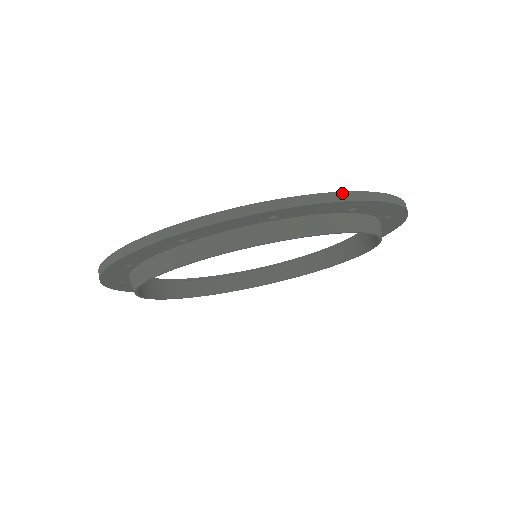
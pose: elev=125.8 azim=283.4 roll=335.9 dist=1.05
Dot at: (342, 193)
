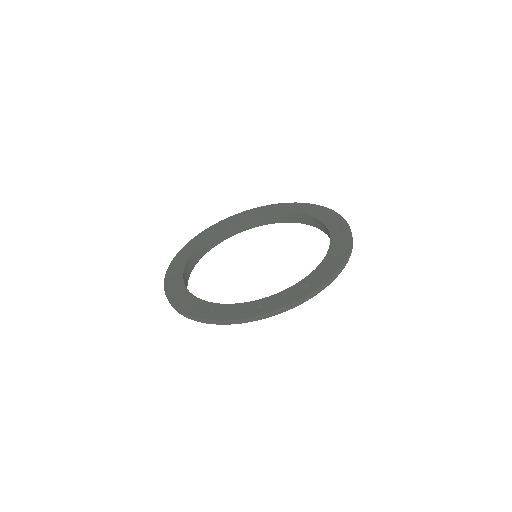
Dot at: (340, 269)
